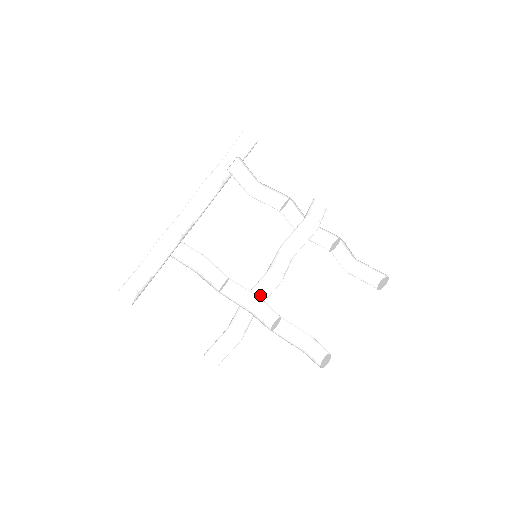
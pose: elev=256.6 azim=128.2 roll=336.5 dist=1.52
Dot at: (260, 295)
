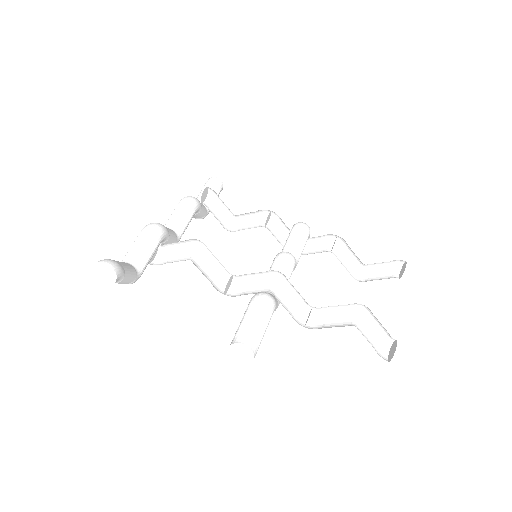
Dot at: (276, 279)
